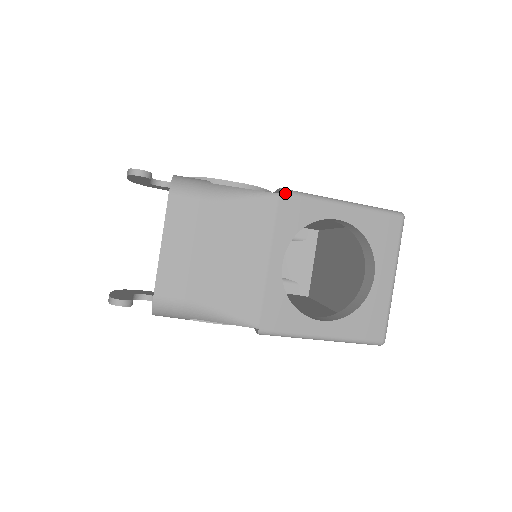
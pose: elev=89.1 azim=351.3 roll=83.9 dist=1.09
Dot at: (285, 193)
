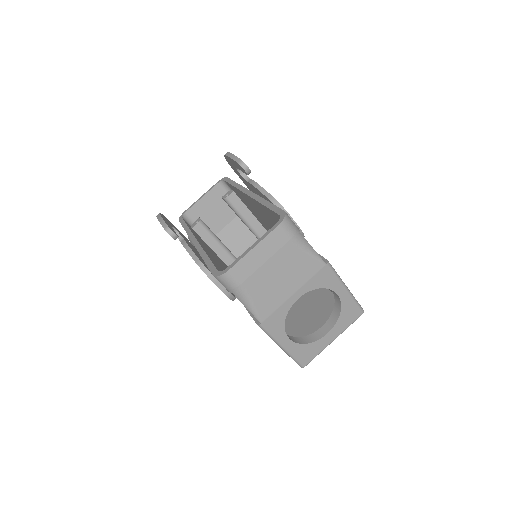
Dot at: (329, 266)
